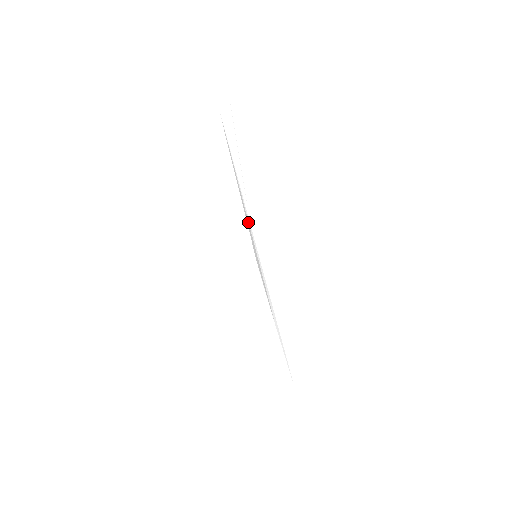
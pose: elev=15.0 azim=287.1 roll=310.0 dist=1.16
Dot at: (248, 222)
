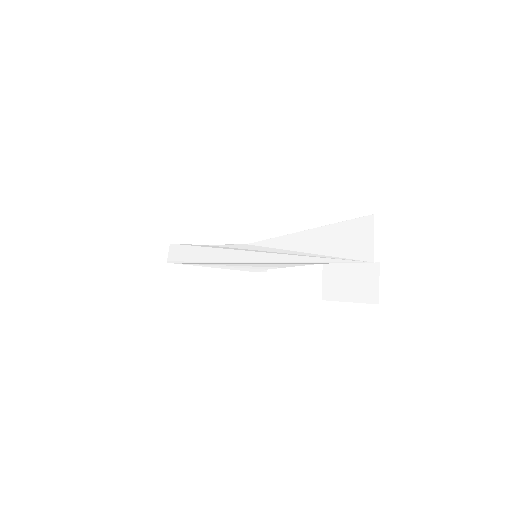
Dot at: (278, 252)
